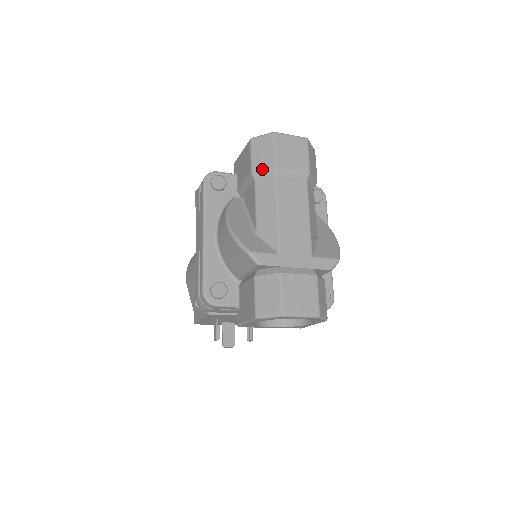
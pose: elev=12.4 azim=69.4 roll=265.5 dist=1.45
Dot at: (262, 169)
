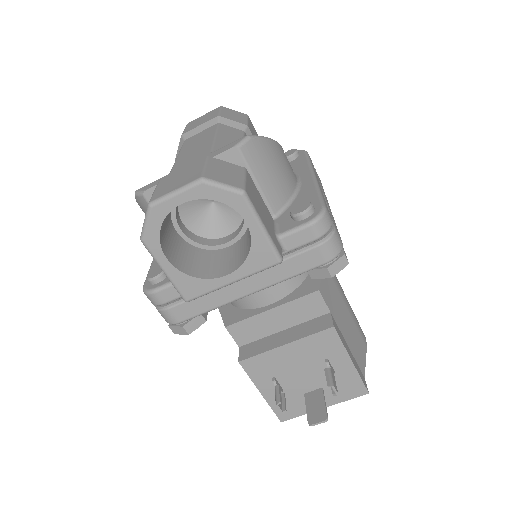
Dot at: (177, 150)
